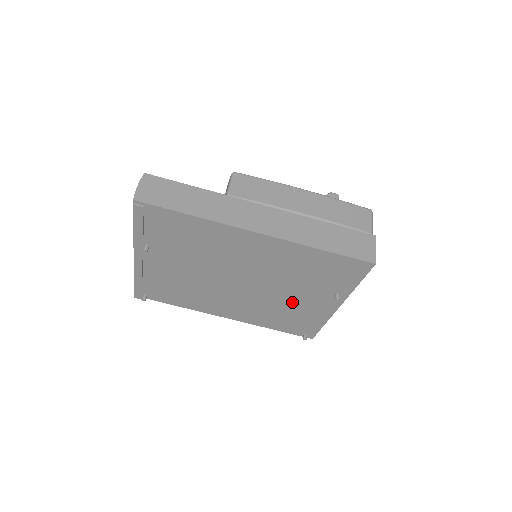
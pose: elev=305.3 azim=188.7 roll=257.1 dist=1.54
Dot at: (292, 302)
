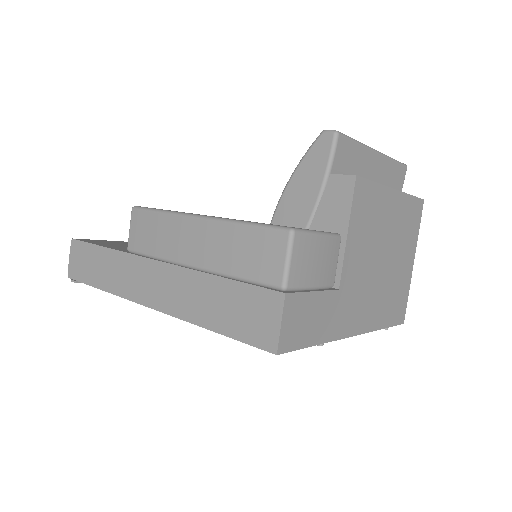
Dot at: occluded
